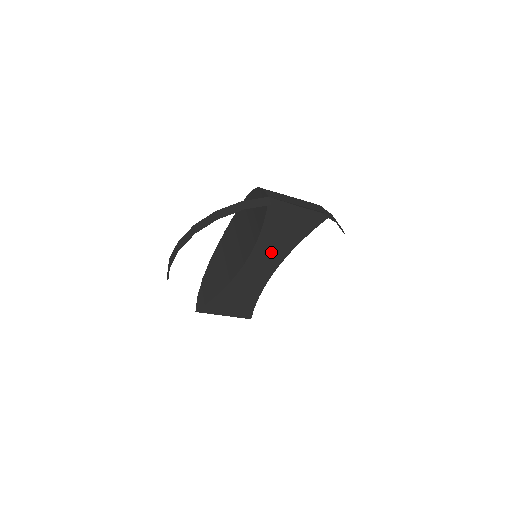
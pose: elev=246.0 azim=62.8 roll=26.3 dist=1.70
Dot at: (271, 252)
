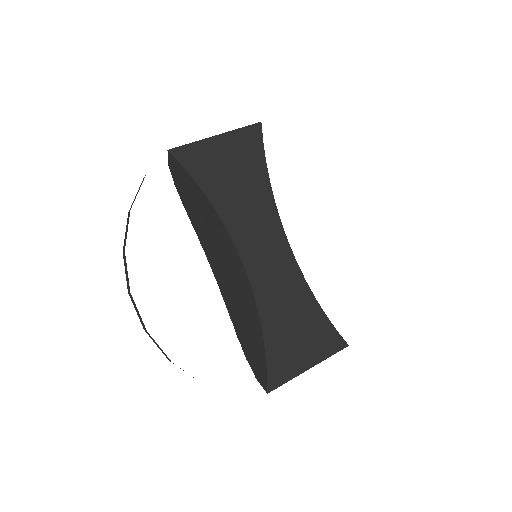
Dot at: (254, 222)
